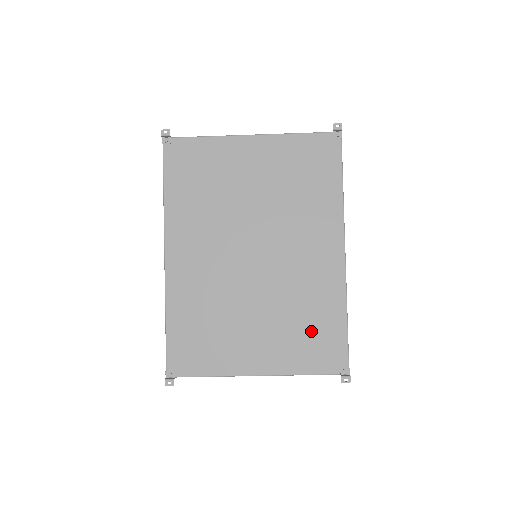
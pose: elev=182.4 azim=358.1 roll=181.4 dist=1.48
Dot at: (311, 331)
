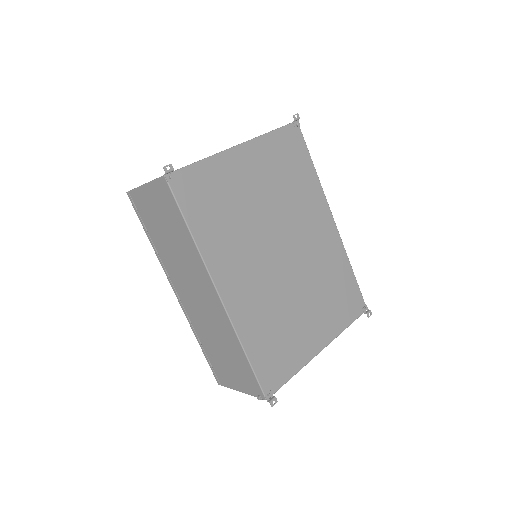
Dot at: (338, 293)
